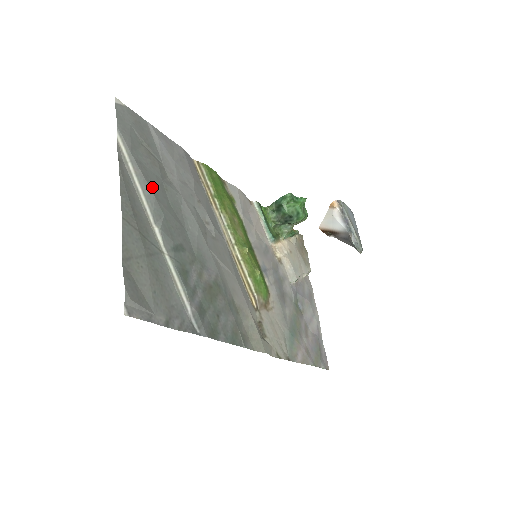
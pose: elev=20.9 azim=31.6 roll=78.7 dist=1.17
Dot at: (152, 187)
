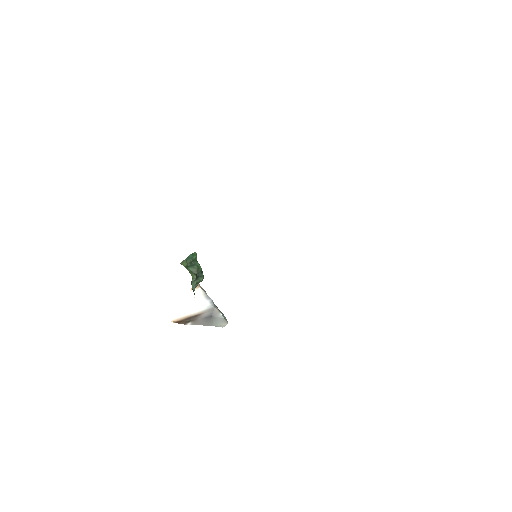
Dot at: occluded
